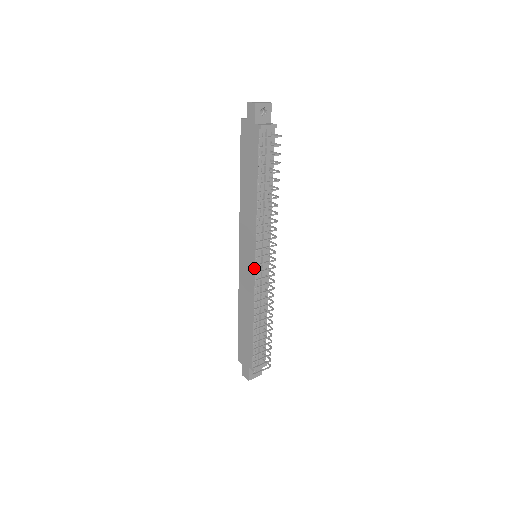
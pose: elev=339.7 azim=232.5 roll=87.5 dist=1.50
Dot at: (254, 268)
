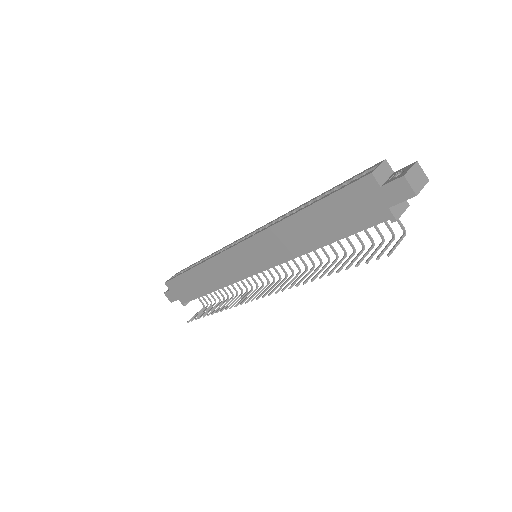
Dot at: (250, 275)
